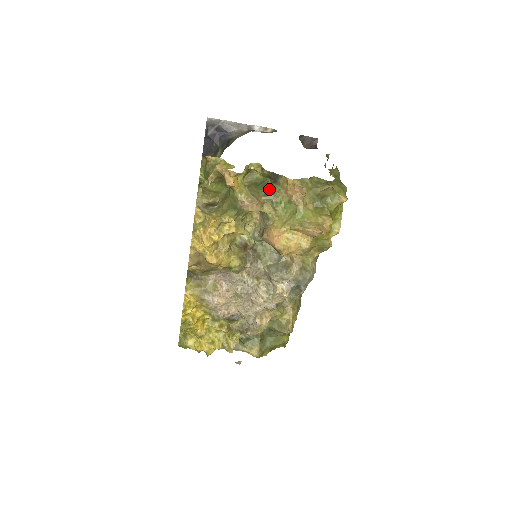
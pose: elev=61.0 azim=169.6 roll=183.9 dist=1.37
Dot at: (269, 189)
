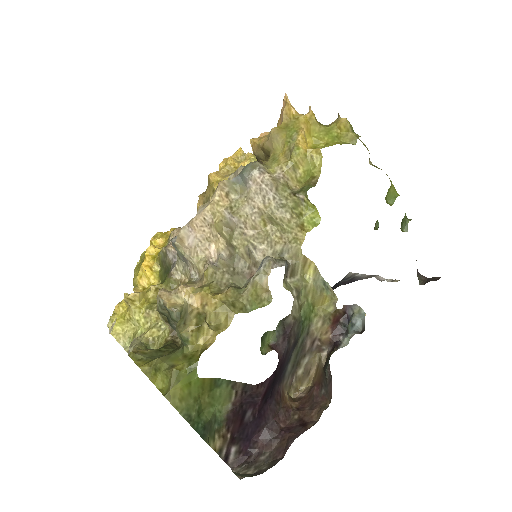
Dot at: occluded
